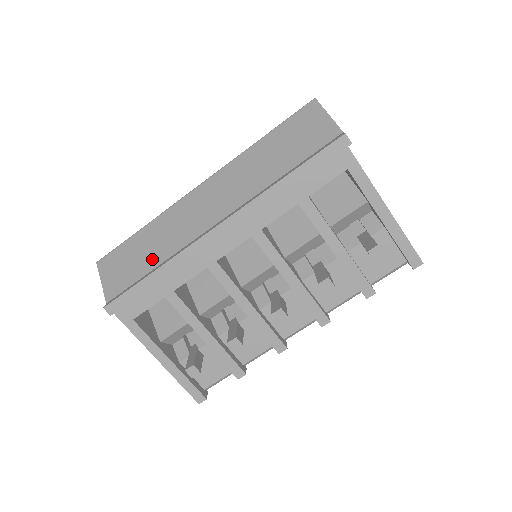
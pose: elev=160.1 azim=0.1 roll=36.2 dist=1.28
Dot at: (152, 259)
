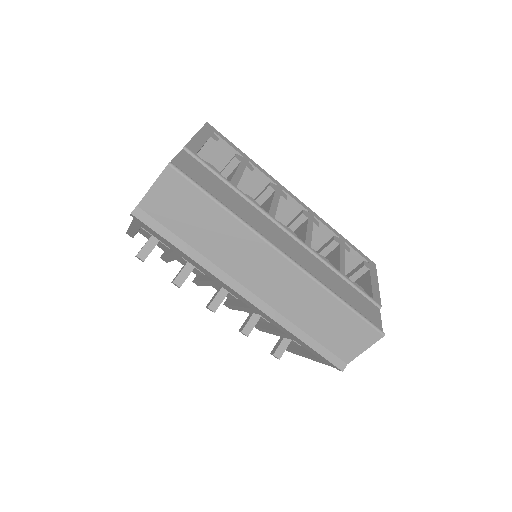
Dot at: (197, 239)
